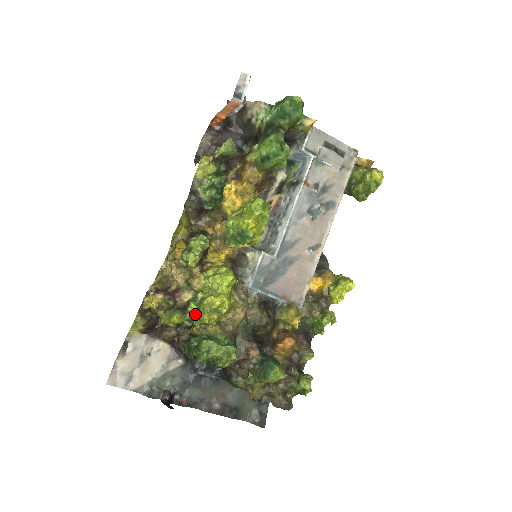
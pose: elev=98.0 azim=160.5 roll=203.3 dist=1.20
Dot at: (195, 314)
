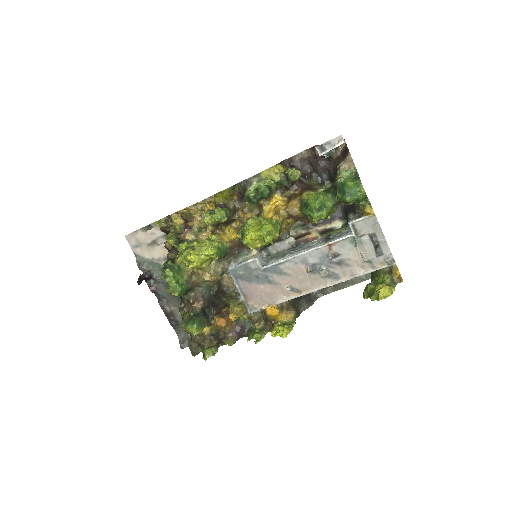
Dot at: (180, 251)
